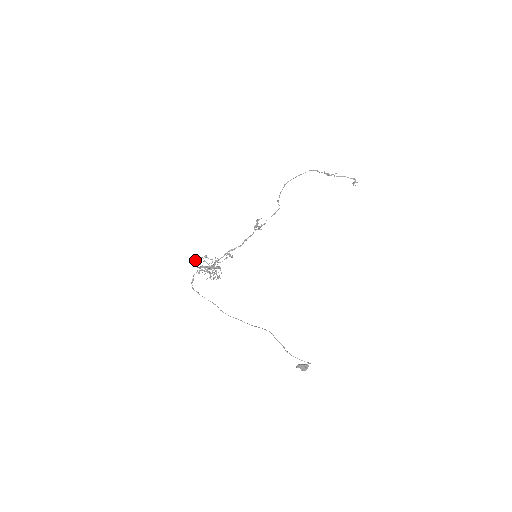
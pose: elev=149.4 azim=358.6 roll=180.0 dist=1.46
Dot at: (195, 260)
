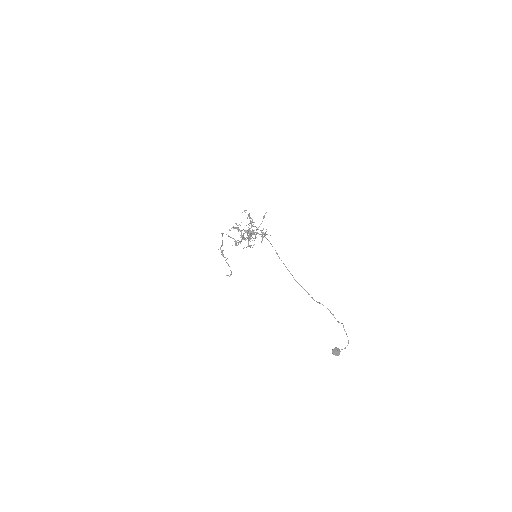
Dot at: occluded
